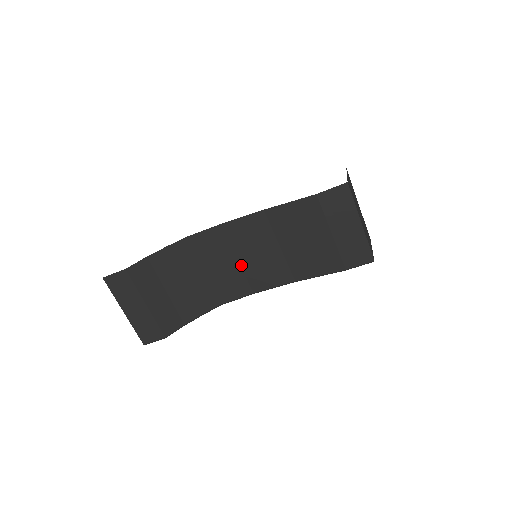
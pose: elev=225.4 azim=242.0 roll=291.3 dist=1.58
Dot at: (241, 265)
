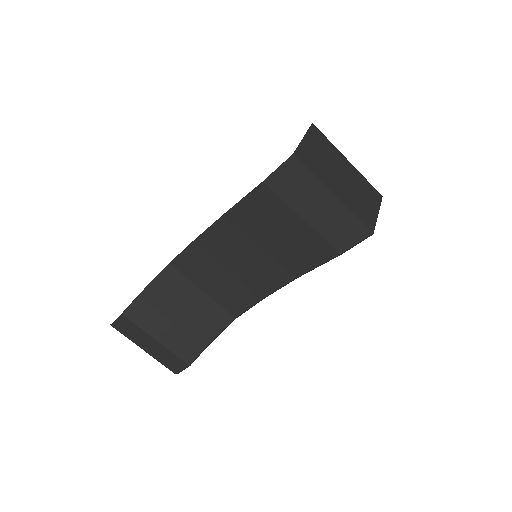
Dot at: (234, 275)
